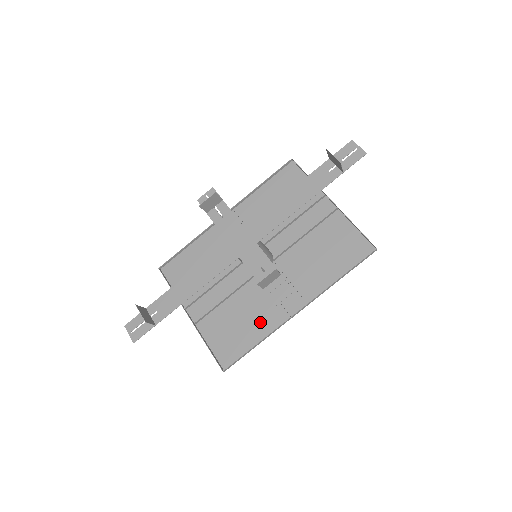
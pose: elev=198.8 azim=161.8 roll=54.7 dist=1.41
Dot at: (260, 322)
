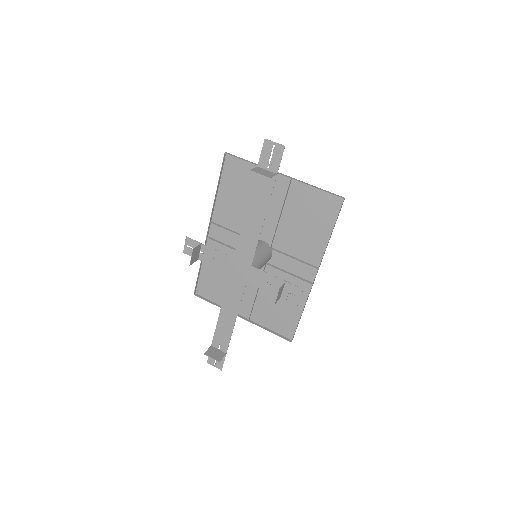
Dot at: occluded
